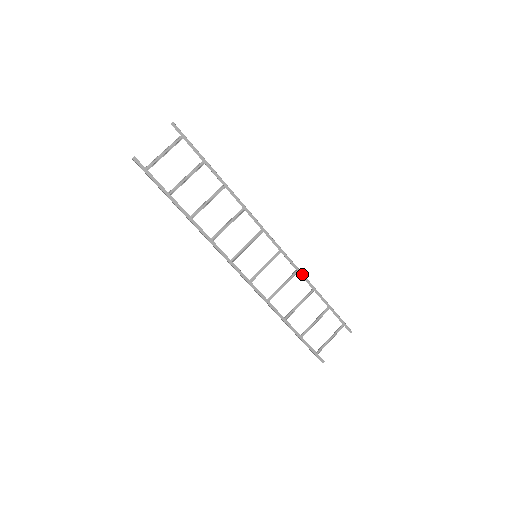
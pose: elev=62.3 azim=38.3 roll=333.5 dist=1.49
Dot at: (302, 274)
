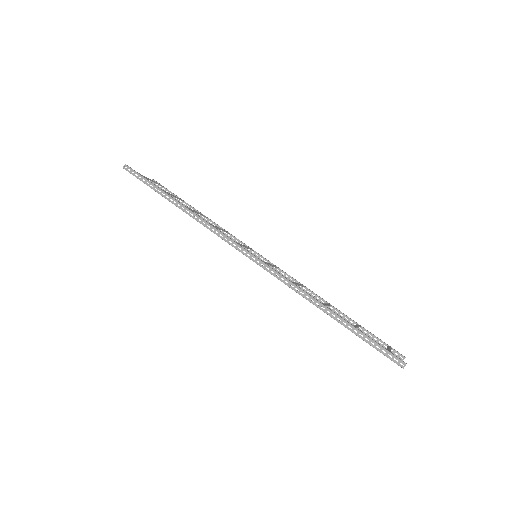
Dot at: (309, 290)
